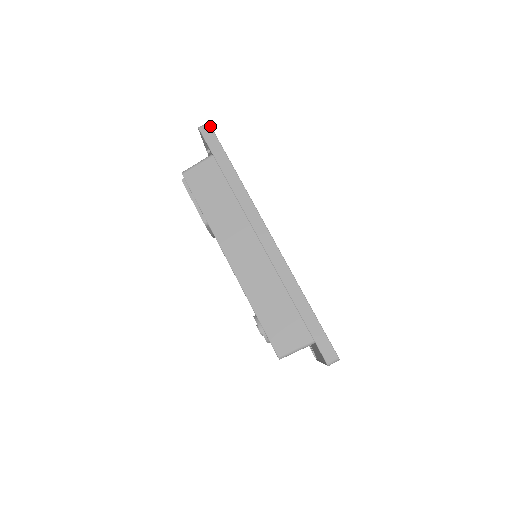
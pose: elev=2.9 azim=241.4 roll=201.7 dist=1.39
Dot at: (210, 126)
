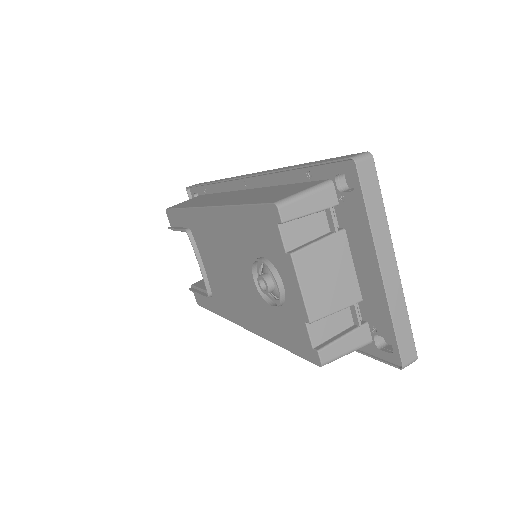
Dot at: occluded
